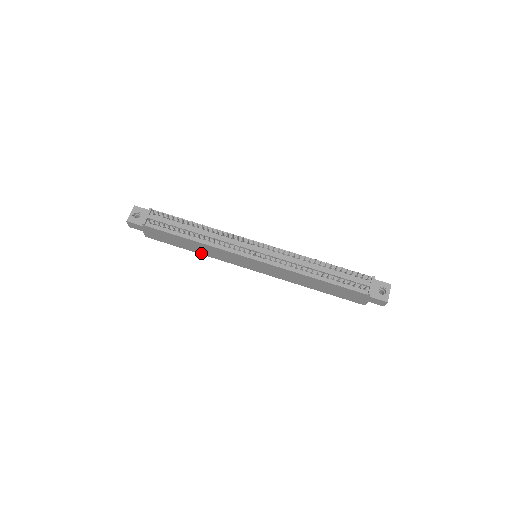
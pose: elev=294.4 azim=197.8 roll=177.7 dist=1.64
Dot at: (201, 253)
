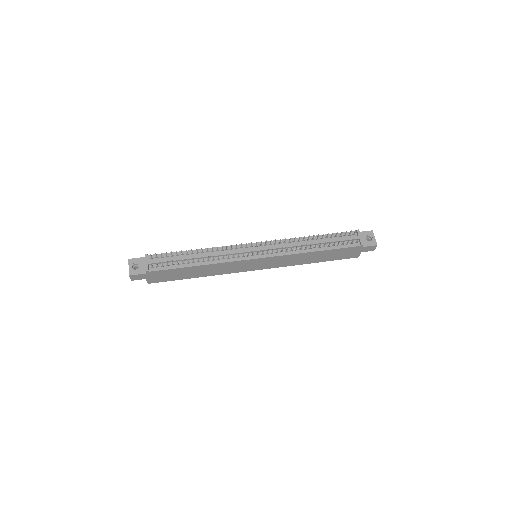
Dot at: (206, 275)
